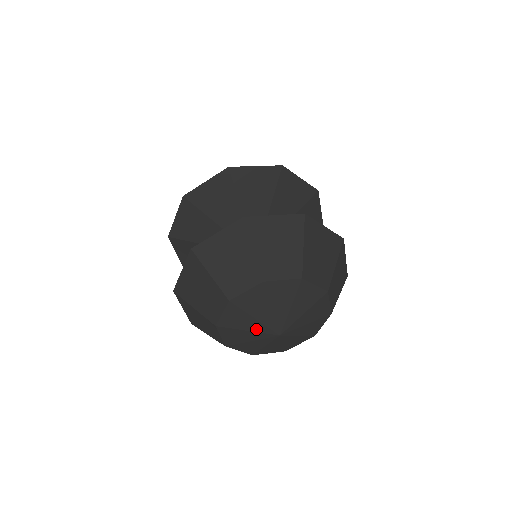
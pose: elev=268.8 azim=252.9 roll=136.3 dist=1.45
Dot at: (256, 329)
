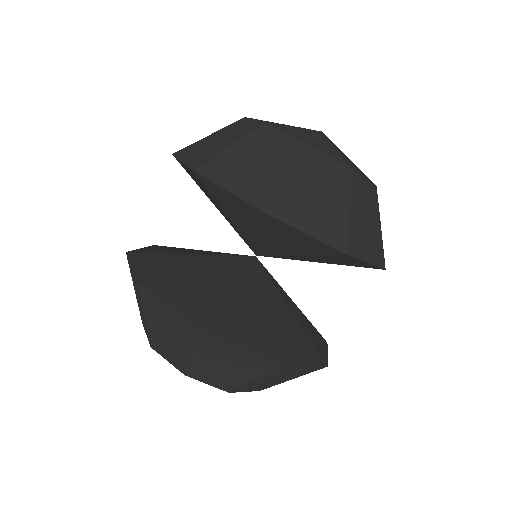
Dot at: occluded
